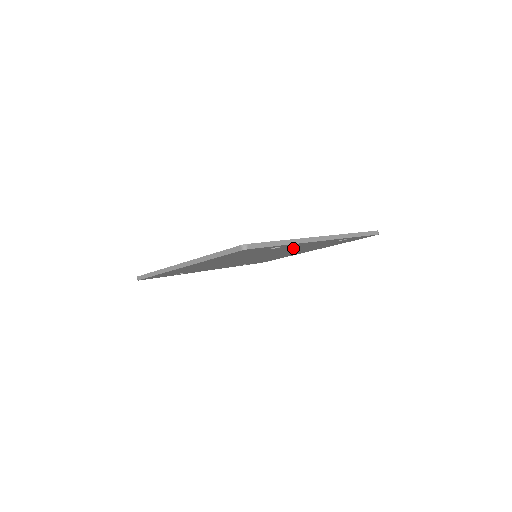
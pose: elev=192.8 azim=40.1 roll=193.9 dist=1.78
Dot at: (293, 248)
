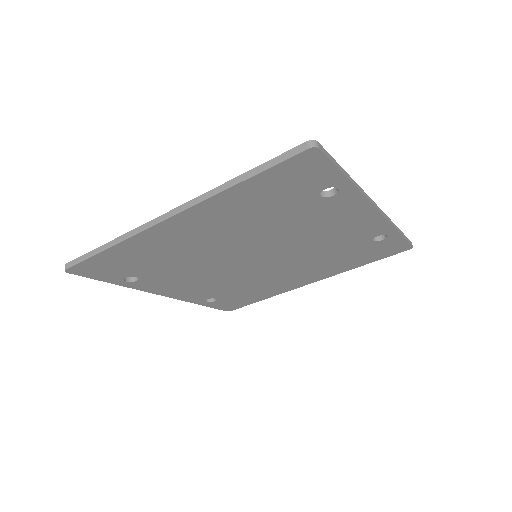
Dot at: (324, 232)
